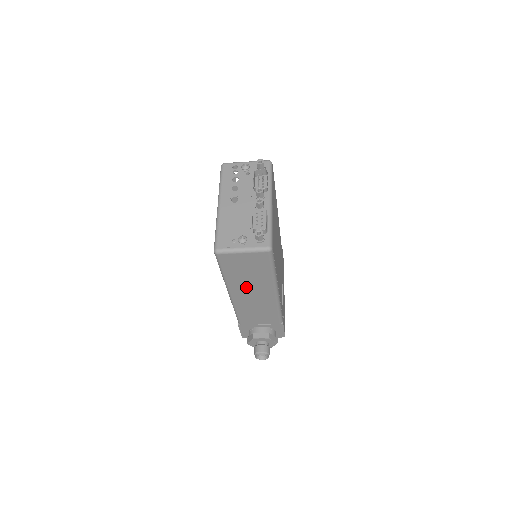
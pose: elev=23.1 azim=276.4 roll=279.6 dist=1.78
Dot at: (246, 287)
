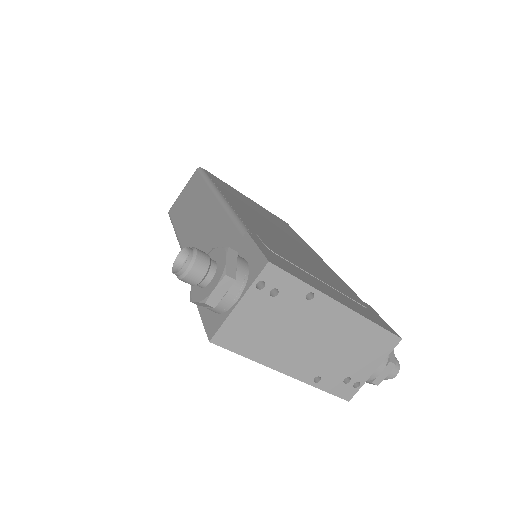
Dot at: (191, 220)
